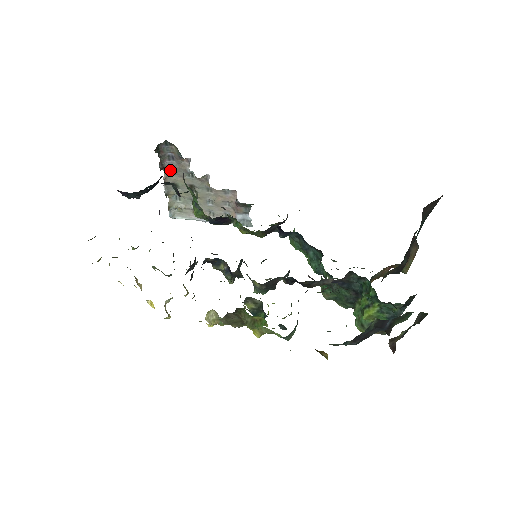
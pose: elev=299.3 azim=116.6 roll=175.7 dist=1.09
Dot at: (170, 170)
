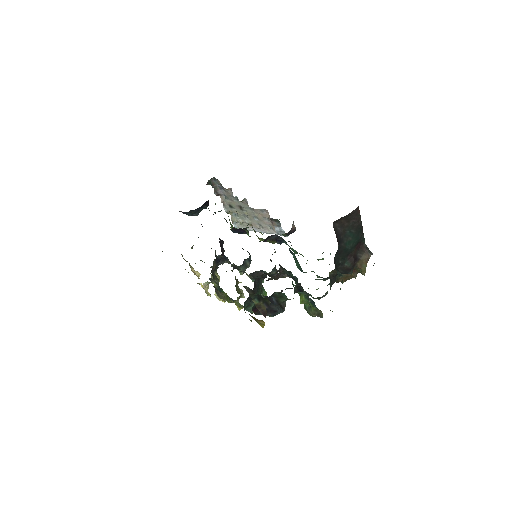
Dot at: (224, 196)
